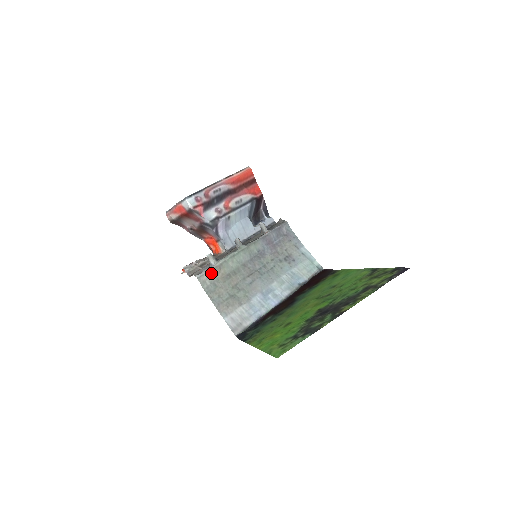
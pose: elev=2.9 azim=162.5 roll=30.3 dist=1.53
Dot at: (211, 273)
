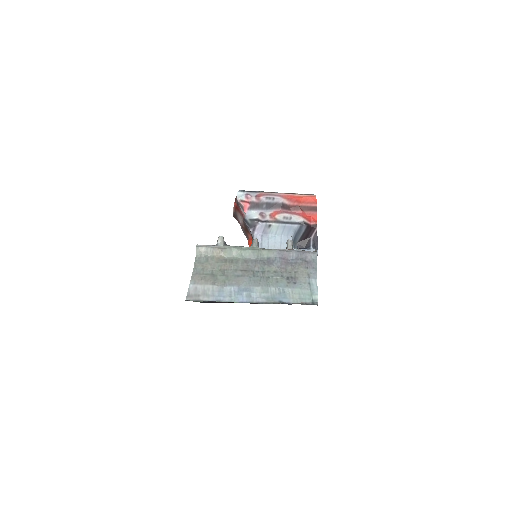
Dot at: (211, 249)
